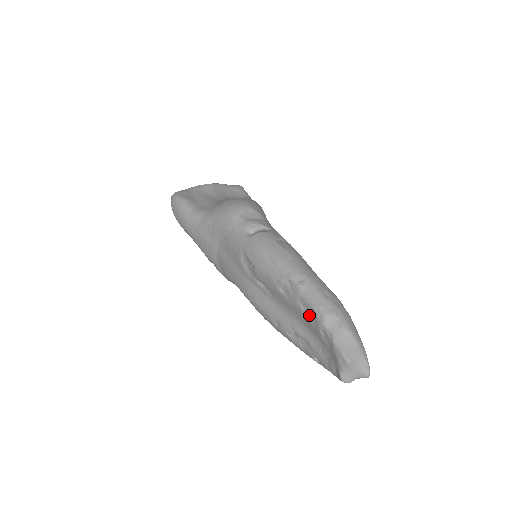
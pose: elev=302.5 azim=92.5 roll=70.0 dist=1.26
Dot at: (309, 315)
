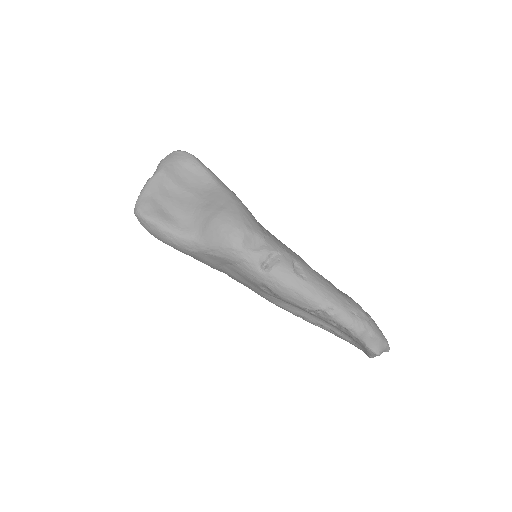
Dot at: (341, 329)
